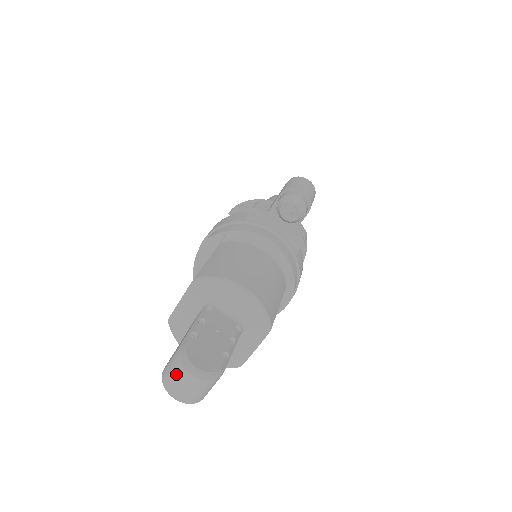
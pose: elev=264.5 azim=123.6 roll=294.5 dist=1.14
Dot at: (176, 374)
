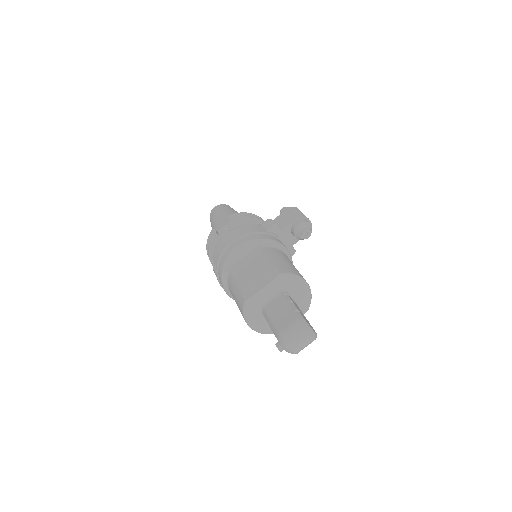
Dot at: (301, 335)
